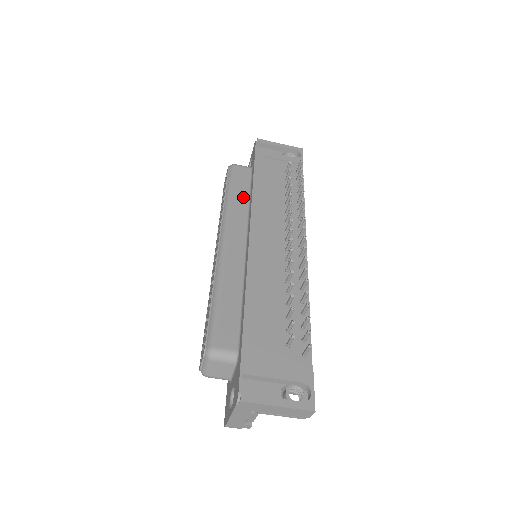
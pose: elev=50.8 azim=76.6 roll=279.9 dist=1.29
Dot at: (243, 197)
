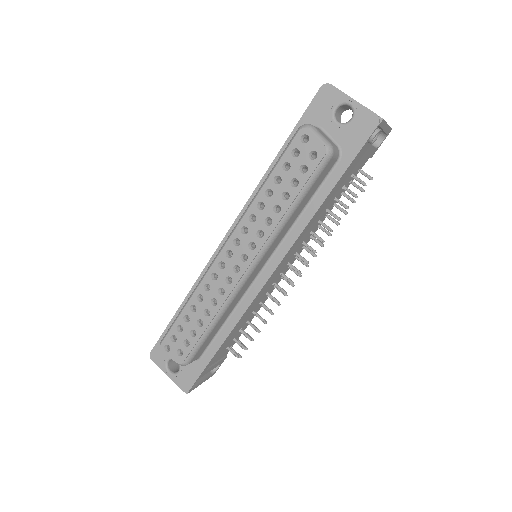
Dot at: (301, 210)
